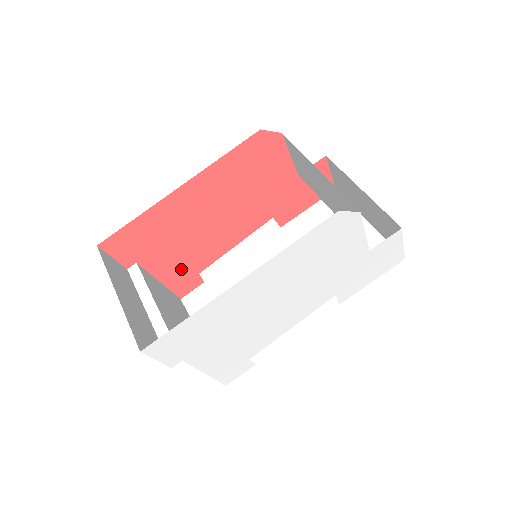
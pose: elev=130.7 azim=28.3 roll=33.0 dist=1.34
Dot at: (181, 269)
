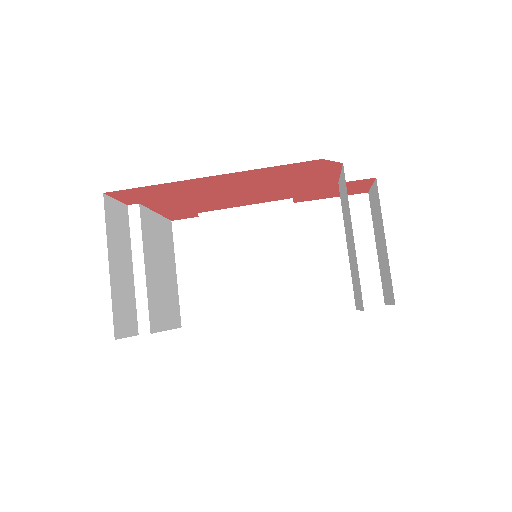
Dot at: (182, 209)
